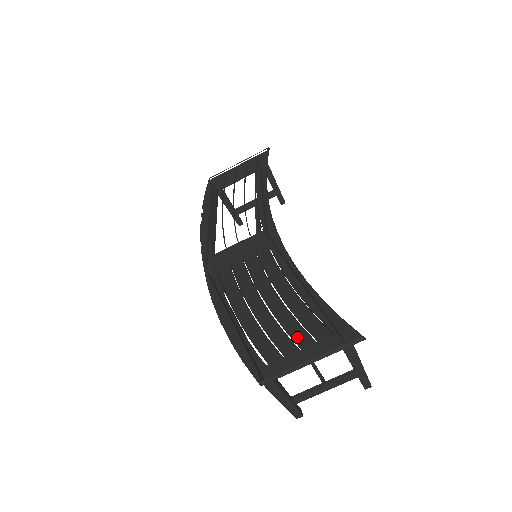
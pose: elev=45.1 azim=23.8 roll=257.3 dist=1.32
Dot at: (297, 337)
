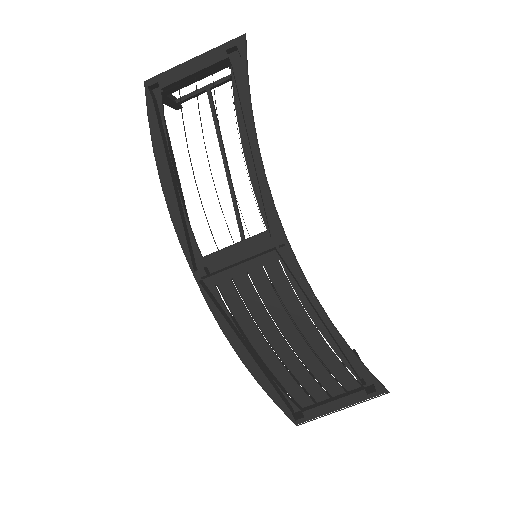
Dot at: (326, 383)
